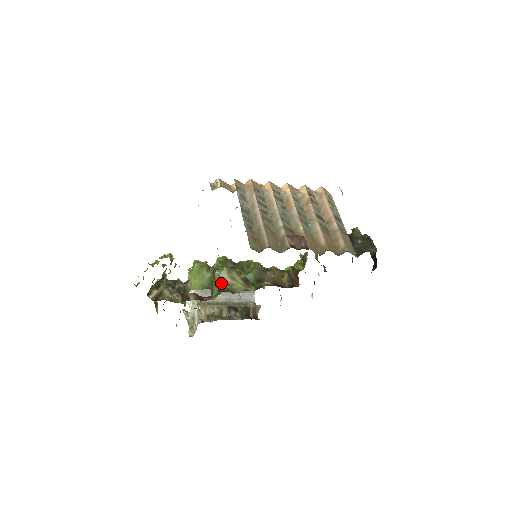
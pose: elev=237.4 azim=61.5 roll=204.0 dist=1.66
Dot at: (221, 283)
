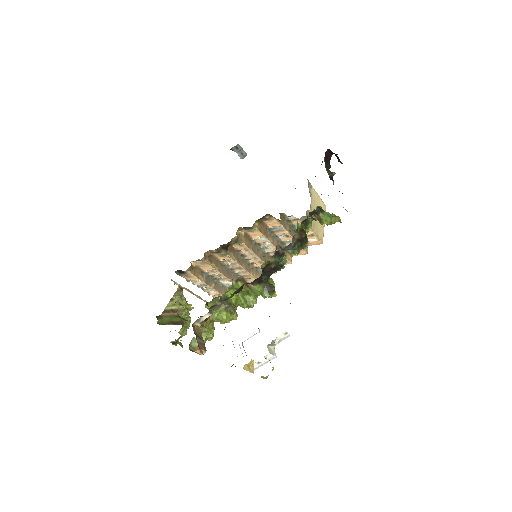
Dot at: occluded
